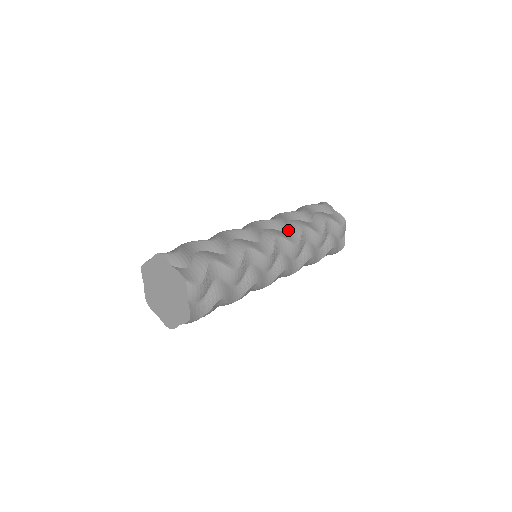
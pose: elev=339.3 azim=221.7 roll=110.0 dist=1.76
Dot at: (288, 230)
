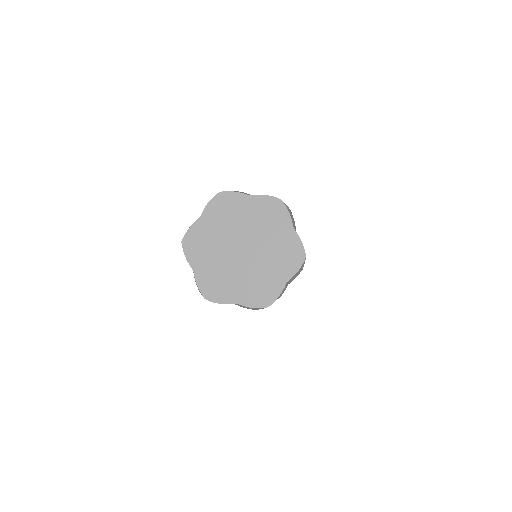
Dot at: occluded
